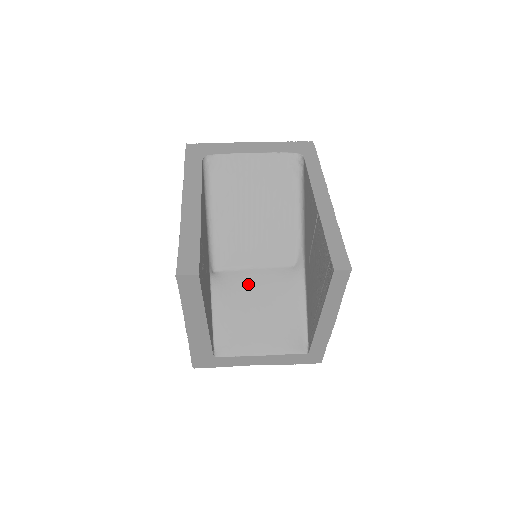
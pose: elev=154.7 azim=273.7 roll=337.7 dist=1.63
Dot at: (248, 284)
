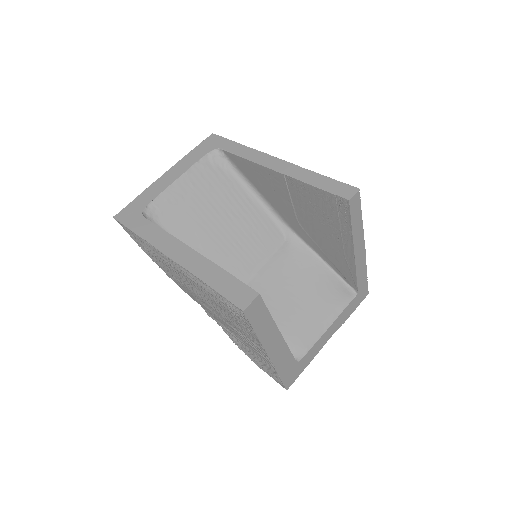
Dot at: (267, 284)
